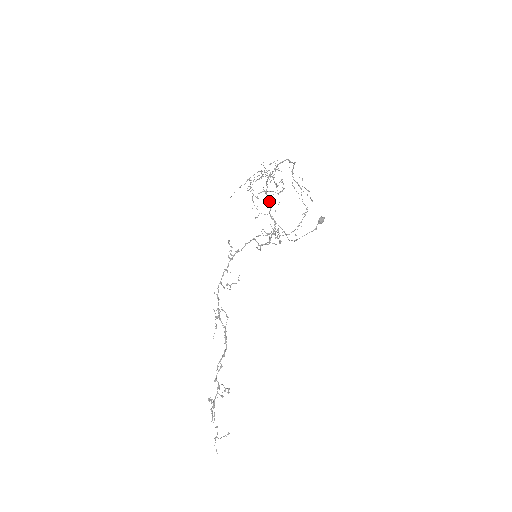
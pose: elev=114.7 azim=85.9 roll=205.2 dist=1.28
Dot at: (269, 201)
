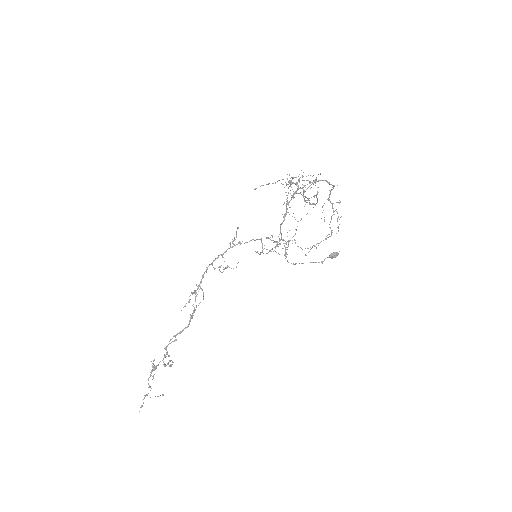
Dot at: (285, 214)
